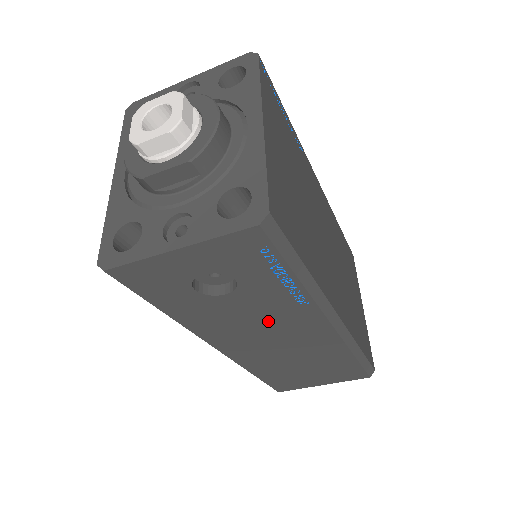
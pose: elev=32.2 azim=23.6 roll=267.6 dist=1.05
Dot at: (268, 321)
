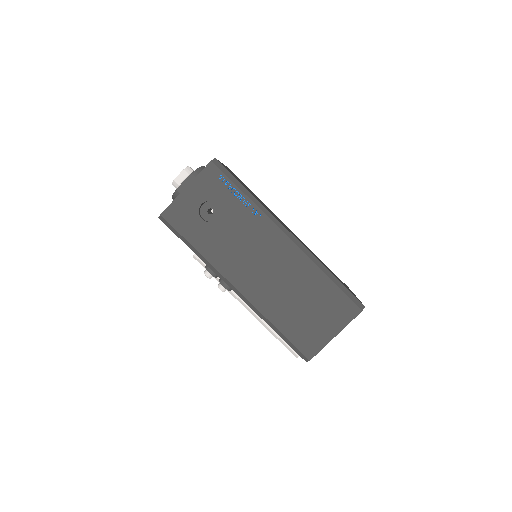
Dot at: (250, 241)
